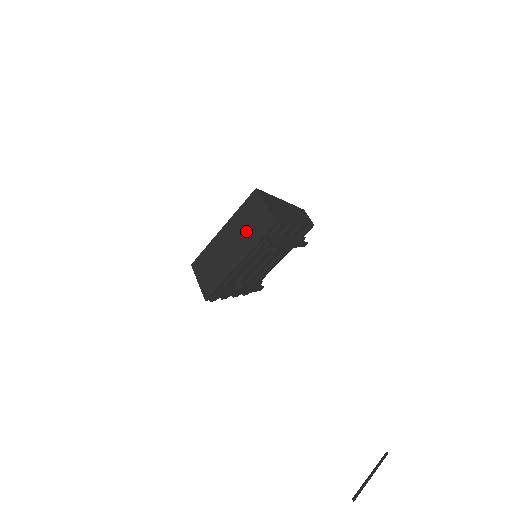
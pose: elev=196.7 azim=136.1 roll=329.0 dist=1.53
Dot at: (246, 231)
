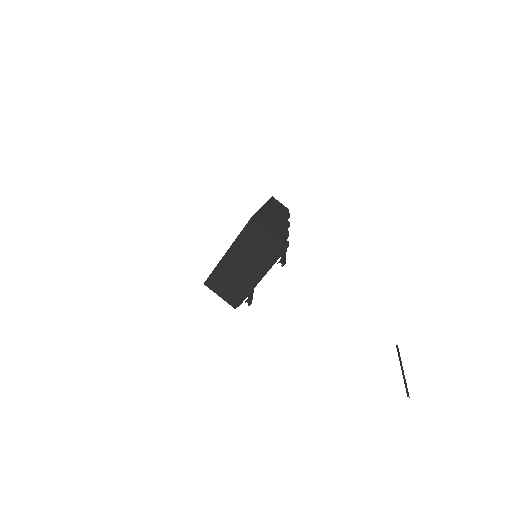
Dot at: (256, 255)
